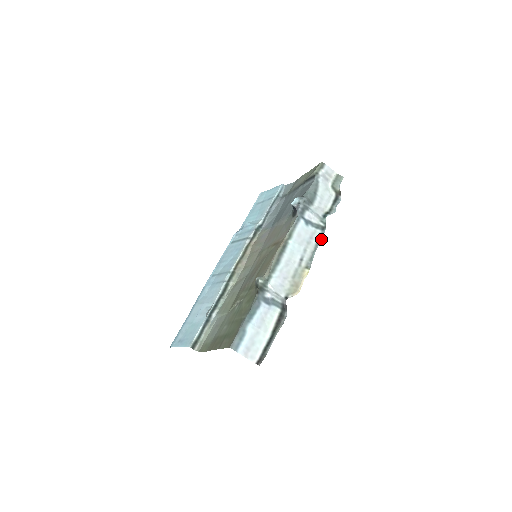
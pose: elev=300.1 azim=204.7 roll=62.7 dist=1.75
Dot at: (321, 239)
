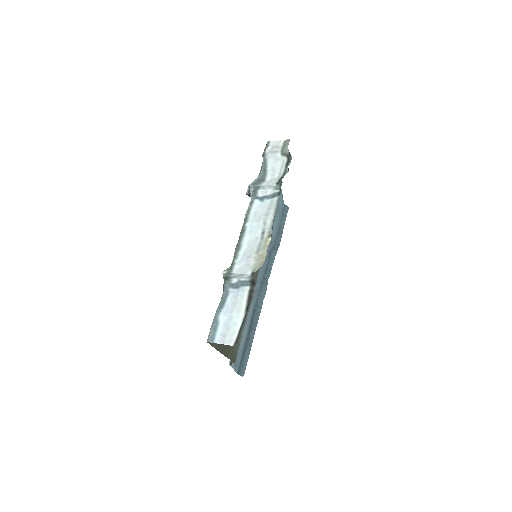
Dot at: occluded
